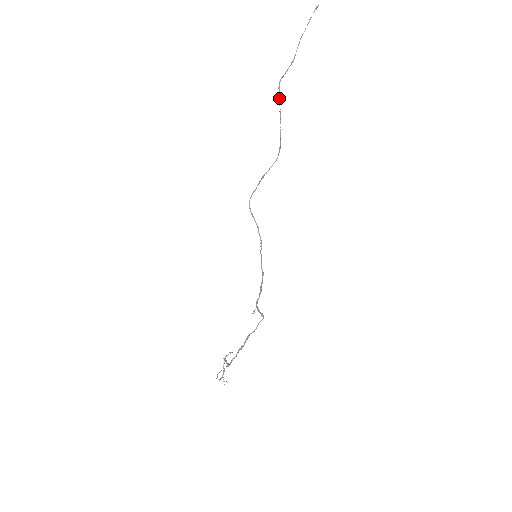
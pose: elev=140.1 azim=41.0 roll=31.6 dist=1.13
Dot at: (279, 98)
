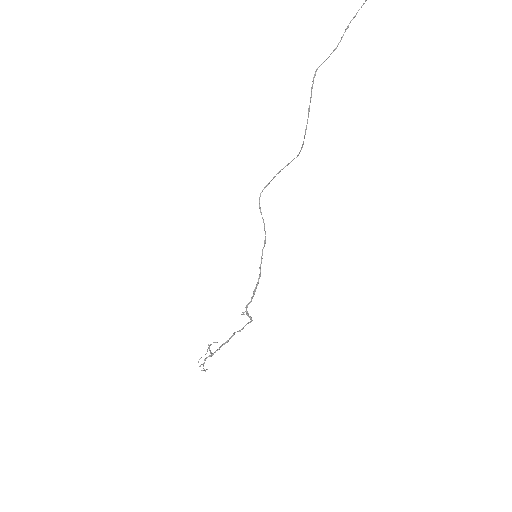
Dot at: (311, 91)
